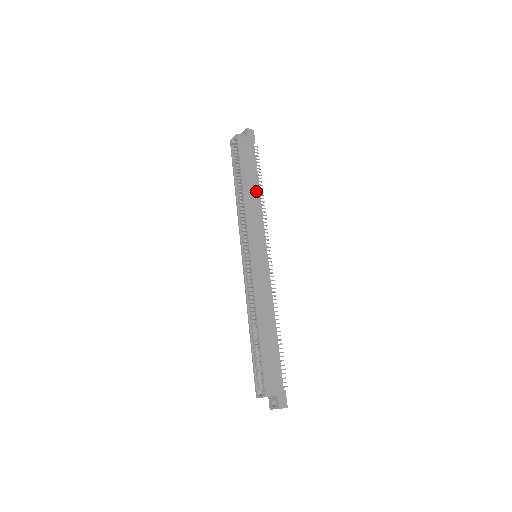
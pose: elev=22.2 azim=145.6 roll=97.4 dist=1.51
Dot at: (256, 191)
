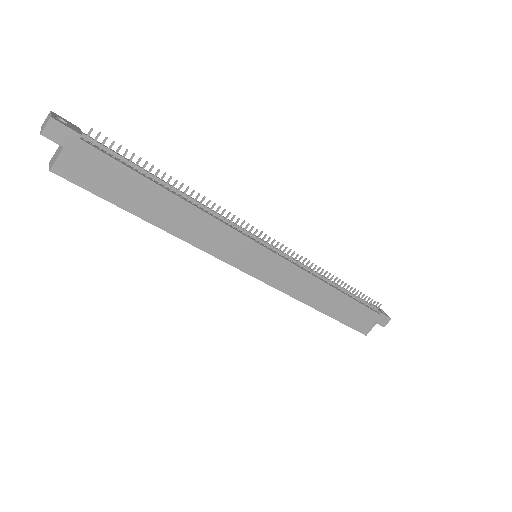
Dot at: (176, 205)
